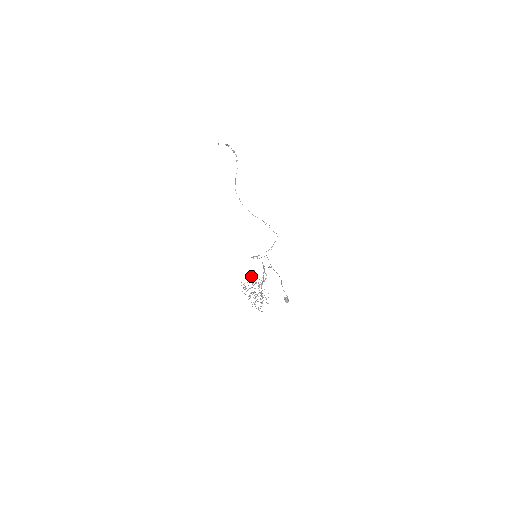
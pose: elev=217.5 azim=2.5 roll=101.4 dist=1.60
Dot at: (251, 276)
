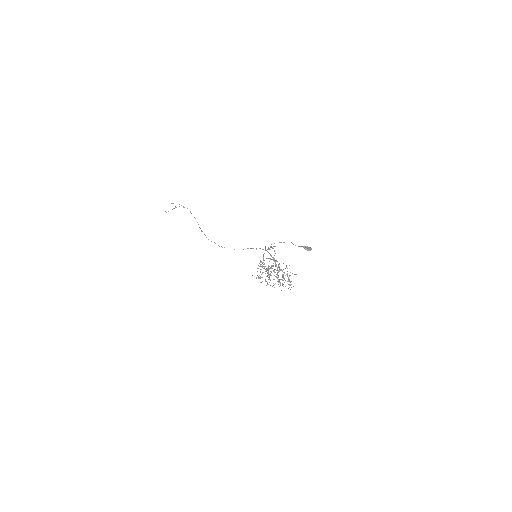
Dot at: occluded
